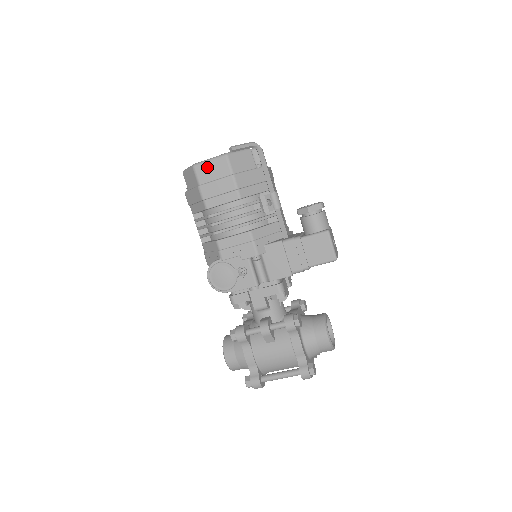
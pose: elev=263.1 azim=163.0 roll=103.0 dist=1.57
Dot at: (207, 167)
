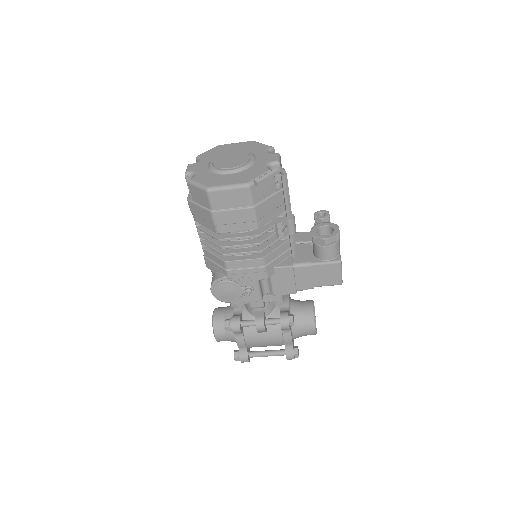
Dot at: (224, 195)
